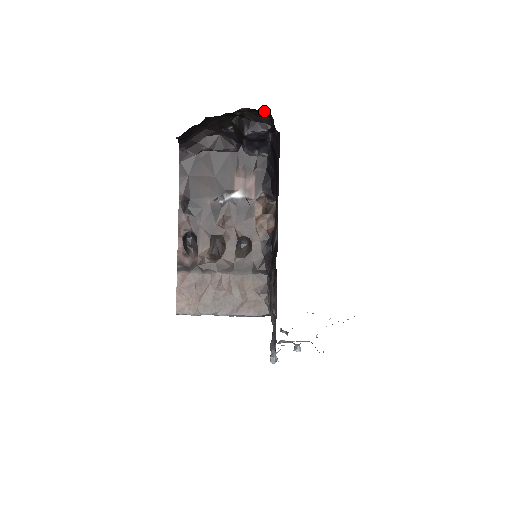
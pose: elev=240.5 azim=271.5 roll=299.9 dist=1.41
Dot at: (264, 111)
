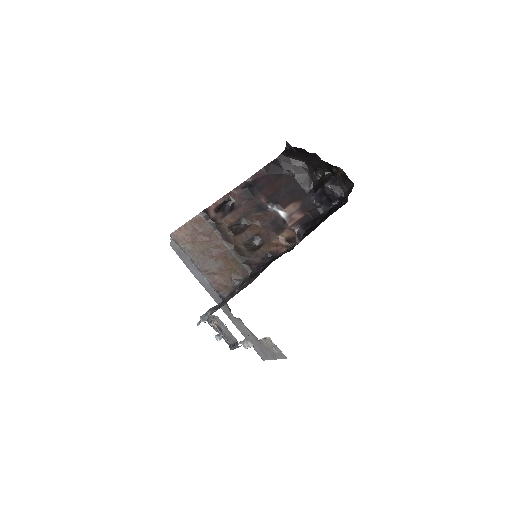
Dot at: (350, 183)
